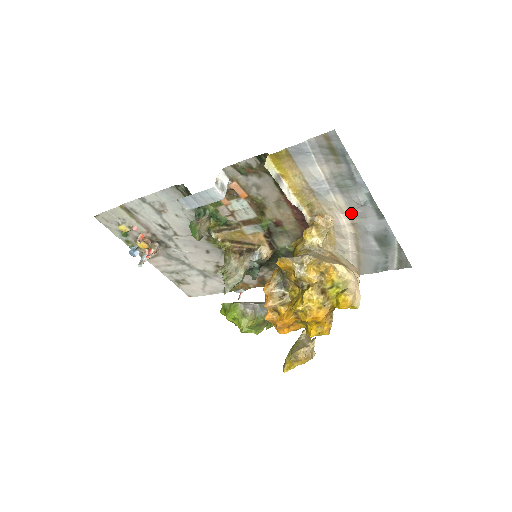
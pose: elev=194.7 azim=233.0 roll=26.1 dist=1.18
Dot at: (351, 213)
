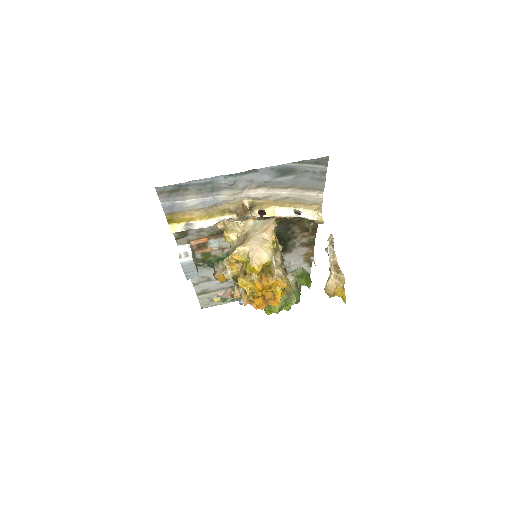
Dot at: (243, 189)
